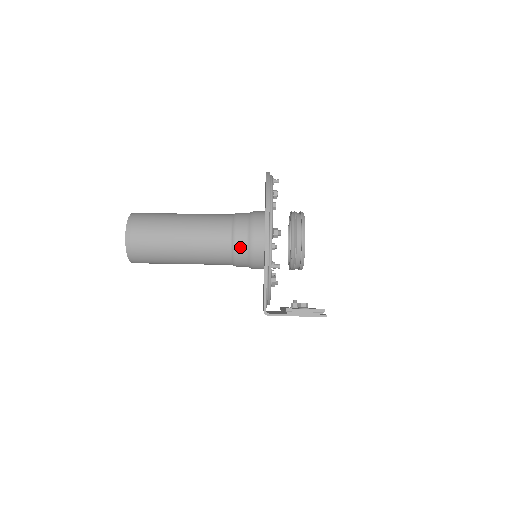
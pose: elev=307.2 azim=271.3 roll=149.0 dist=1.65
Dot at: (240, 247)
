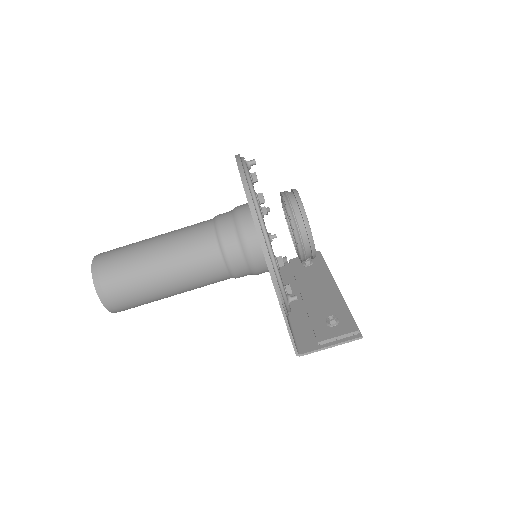
Dot at: (239, 271)
